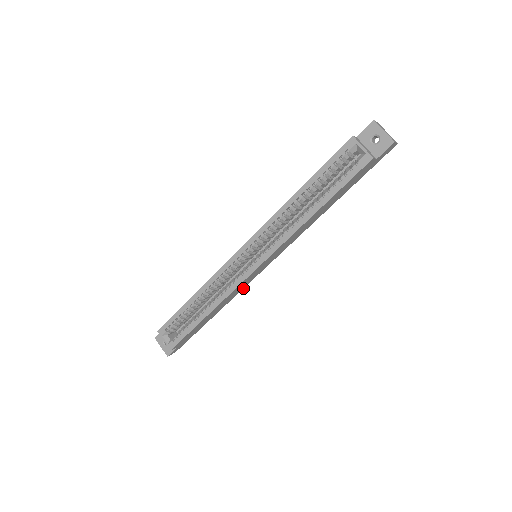
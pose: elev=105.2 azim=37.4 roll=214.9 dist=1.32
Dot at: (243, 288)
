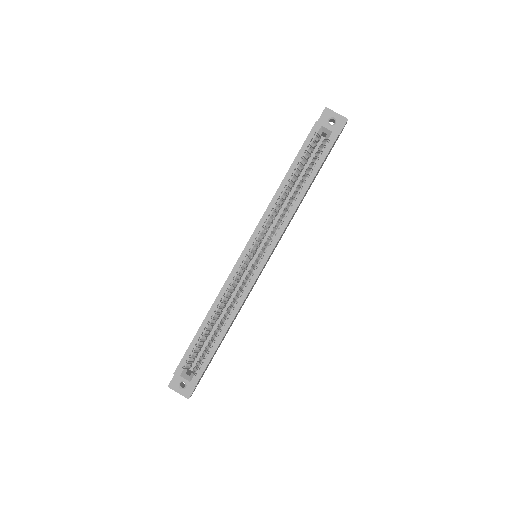
Dot at: (248, 295)
